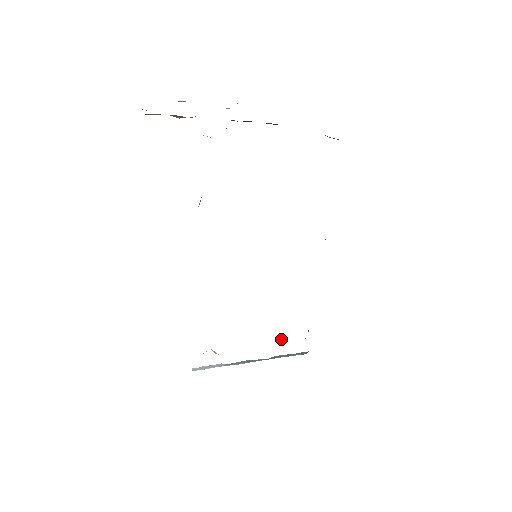
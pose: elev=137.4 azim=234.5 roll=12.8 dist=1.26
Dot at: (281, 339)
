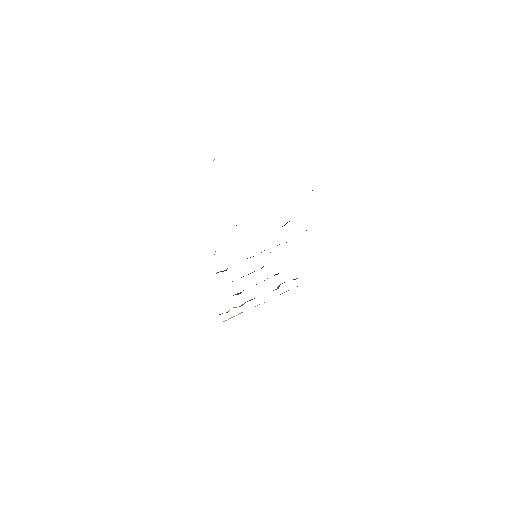
Dot at: occluded
